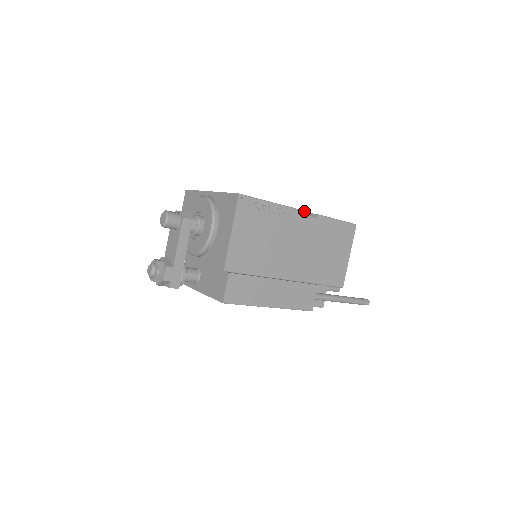
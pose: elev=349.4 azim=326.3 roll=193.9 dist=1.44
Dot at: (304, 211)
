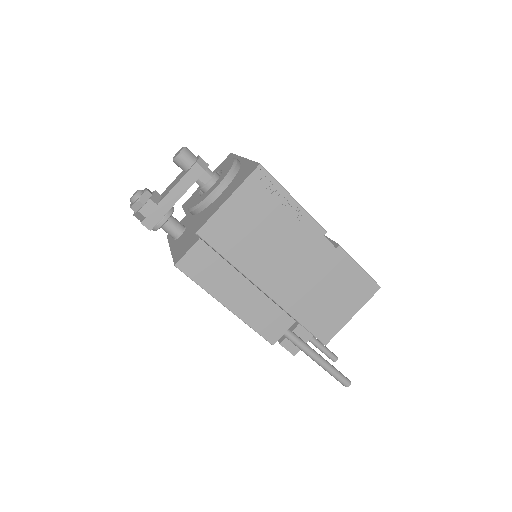
Dot at: (326, 231)
